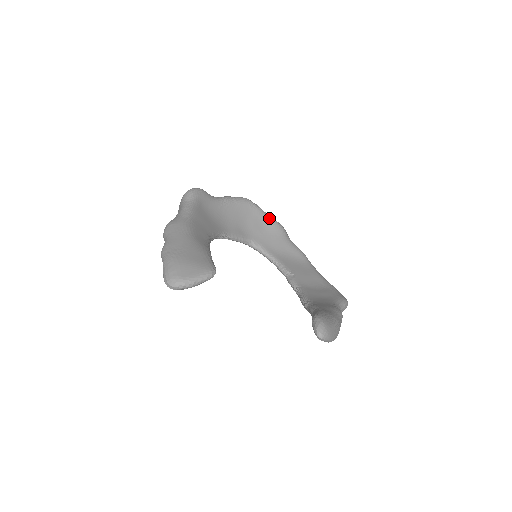
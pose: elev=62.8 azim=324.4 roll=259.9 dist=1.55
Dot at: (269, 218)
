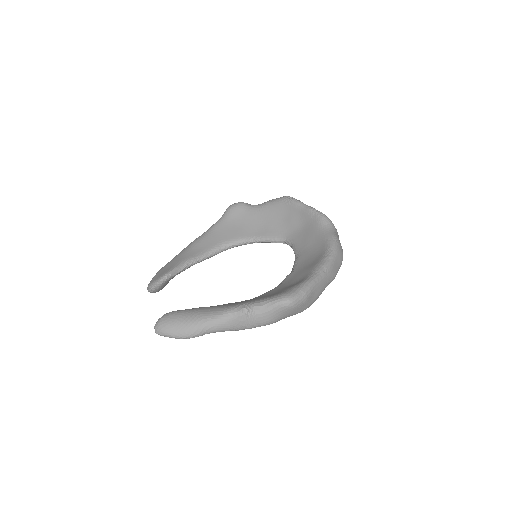
Dot at: (306, 210)
